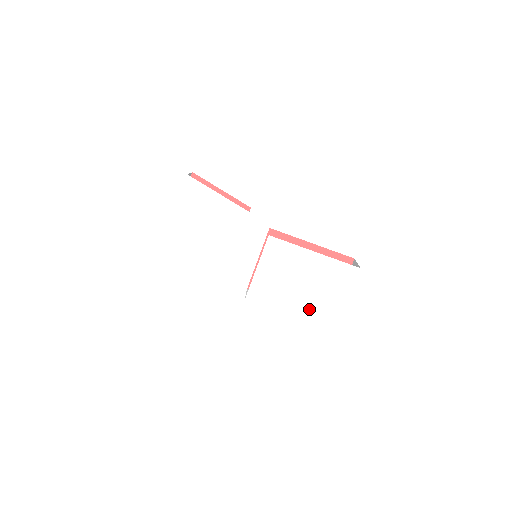
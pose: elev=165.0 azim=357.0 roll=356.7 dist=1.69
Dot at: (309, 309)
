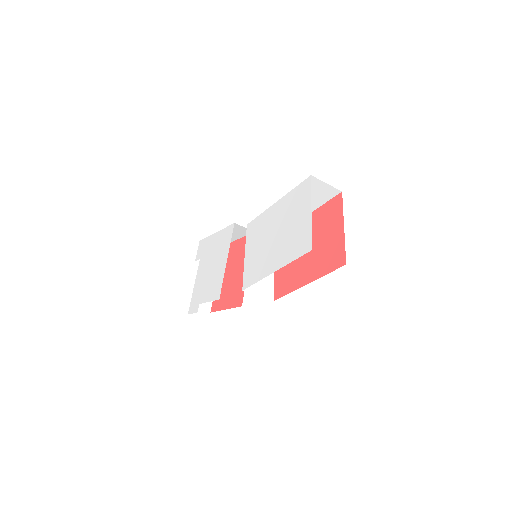
Dot at: (286, 250)
